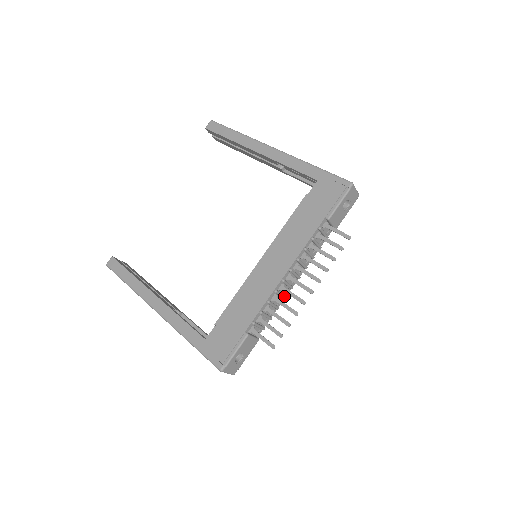
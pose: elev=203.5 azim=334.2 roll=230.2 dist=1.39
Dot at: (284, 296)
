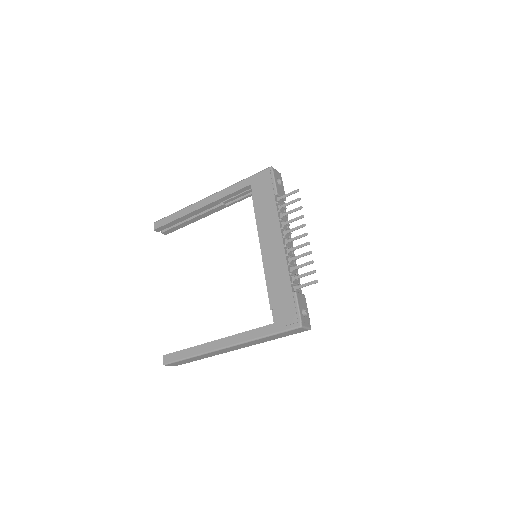
Dot at: occluded
